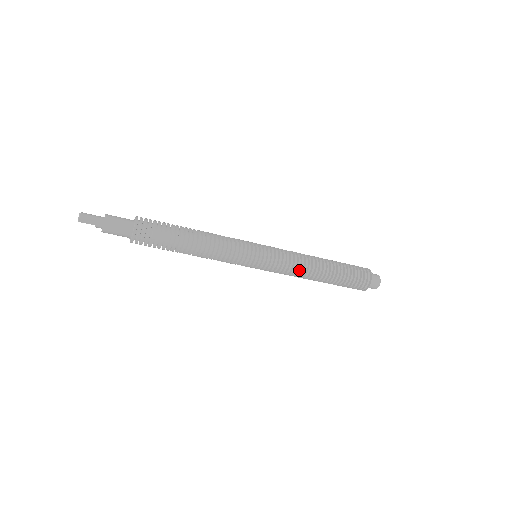
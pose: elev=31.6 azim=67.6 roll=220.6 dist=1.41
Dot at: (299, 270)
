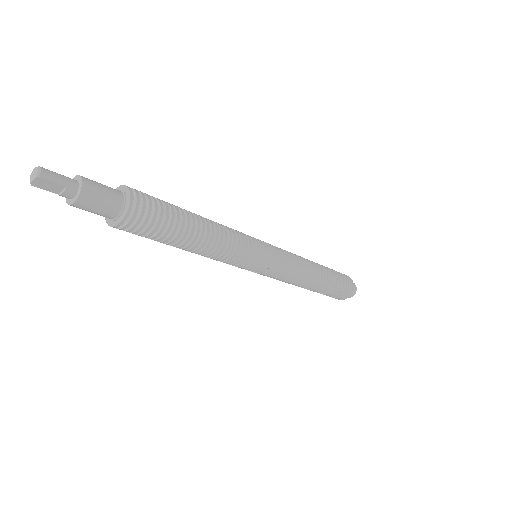
Dot at: (301, 267)
